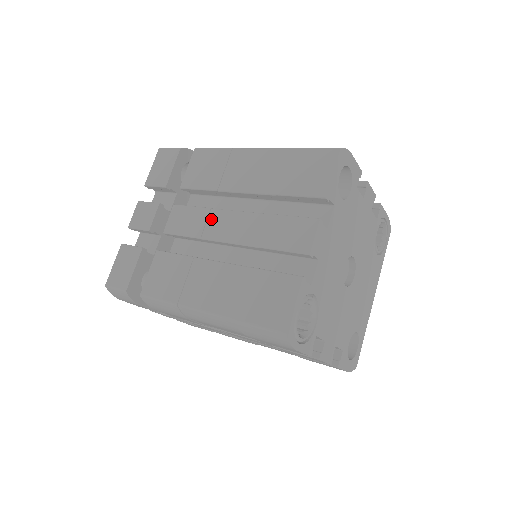
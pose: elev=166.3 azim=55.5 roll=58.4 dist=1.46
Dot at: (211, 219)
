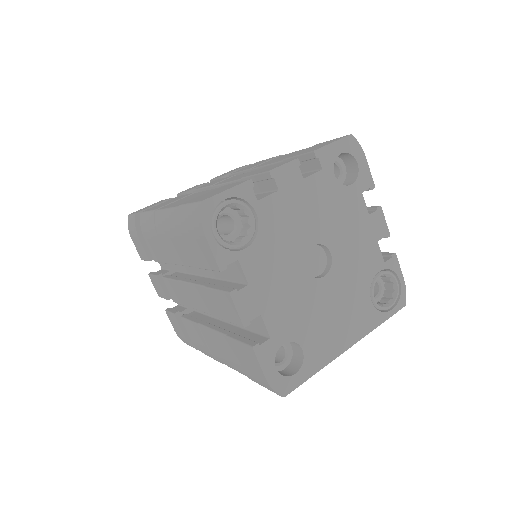
Dot at: (229, 178)
